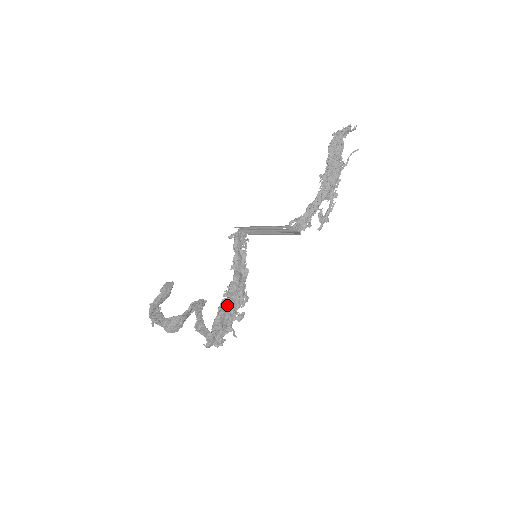
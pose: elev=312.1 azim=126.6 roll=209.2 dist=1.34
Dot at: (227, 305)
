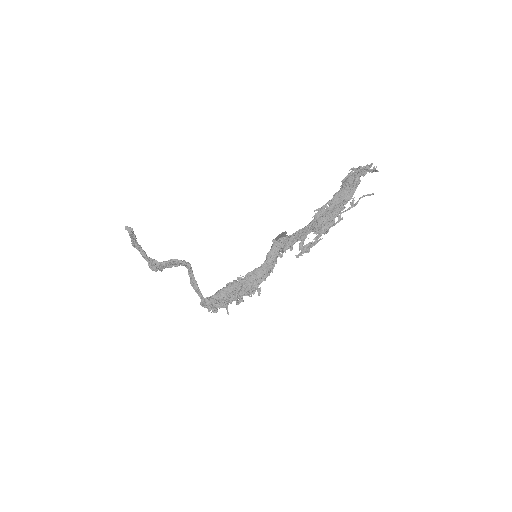
Dot at: (233, 286)
